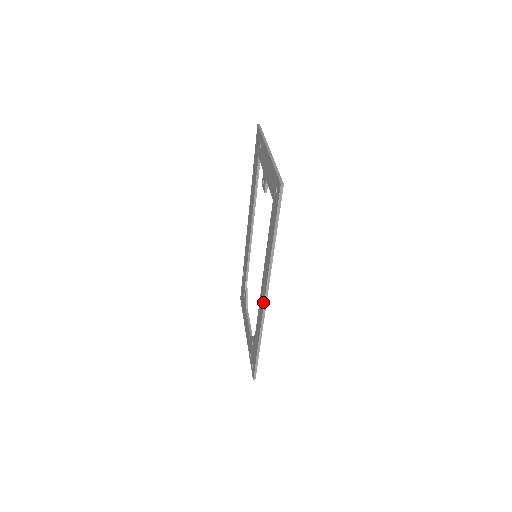
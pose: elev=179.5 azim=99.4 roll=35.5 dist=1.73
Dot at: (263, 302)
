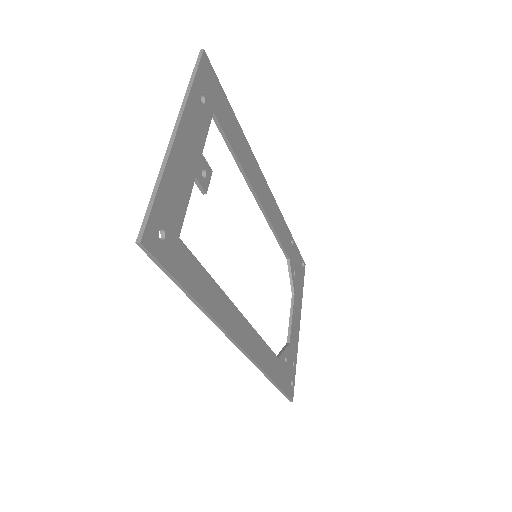
Dot at: occluded
